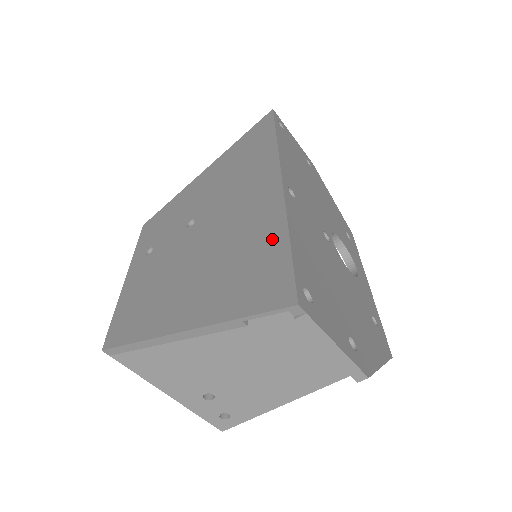
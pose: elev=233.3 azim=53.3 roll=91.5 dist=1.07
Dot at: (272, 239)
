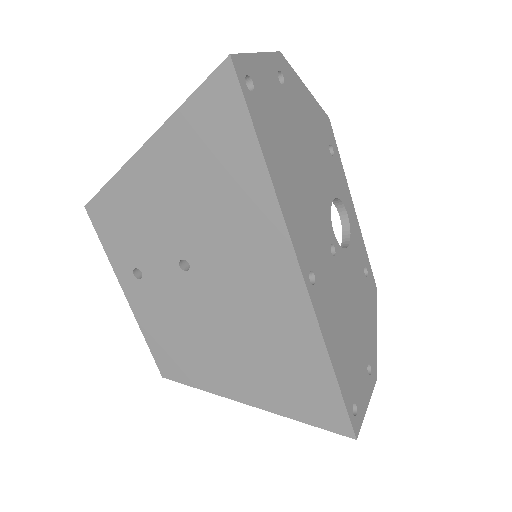
Dot at: (316, 366)
